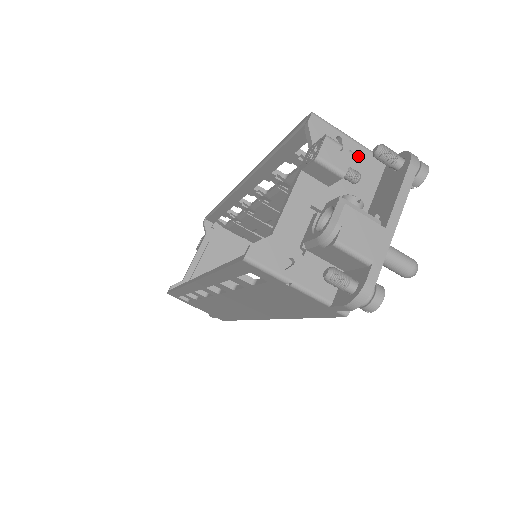
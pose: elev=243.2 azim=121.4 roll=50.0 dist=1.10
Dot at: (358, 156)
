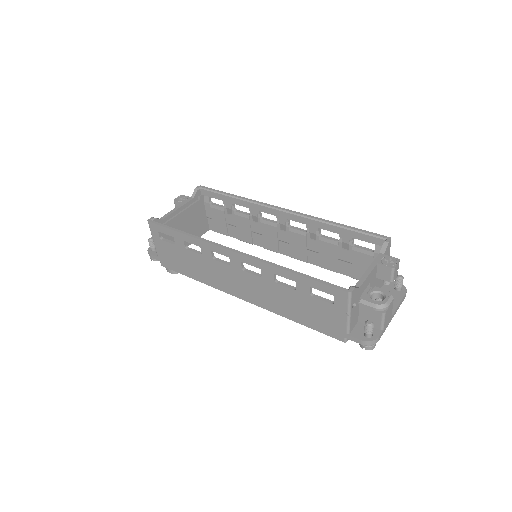
Dot at: occluded
